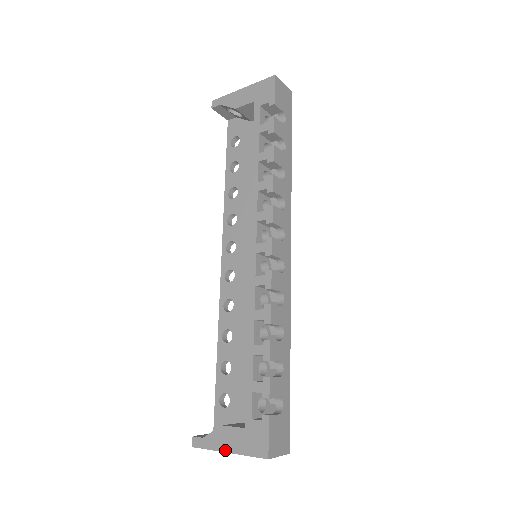
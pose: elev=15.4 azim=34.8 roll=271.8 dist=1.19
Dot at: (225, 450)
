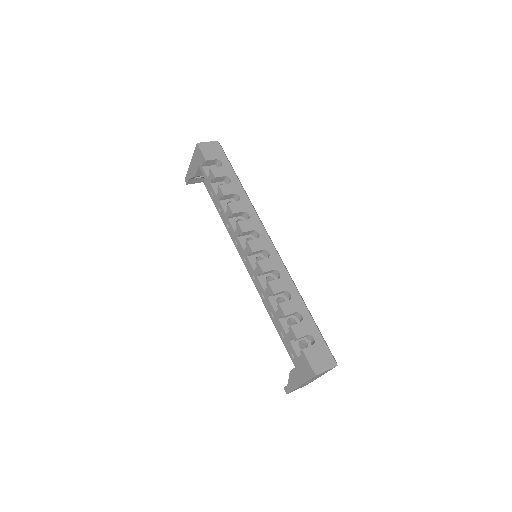
Dot at: (298, 385)
